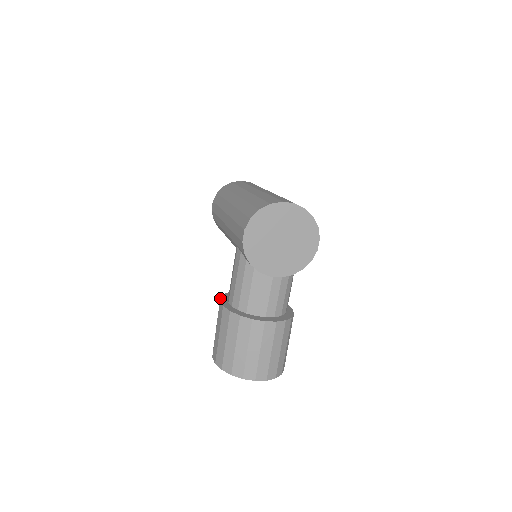
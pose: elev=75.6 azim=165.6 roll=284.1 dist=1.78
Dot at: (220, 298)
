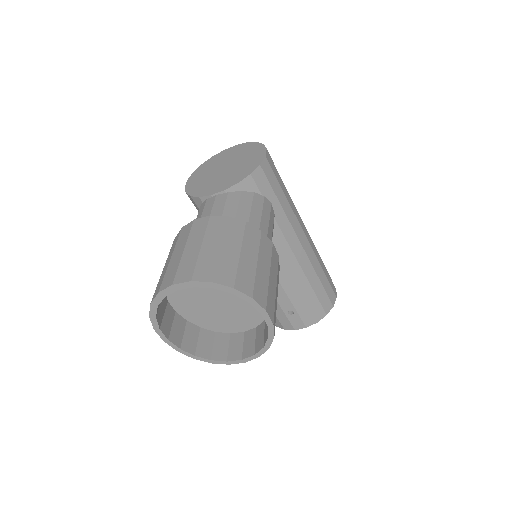
Dot at: occluded
